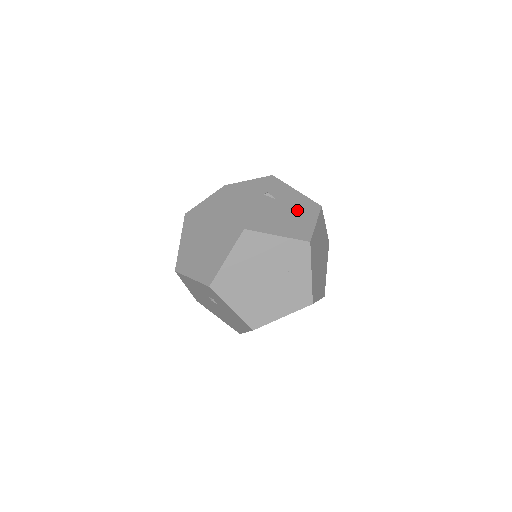
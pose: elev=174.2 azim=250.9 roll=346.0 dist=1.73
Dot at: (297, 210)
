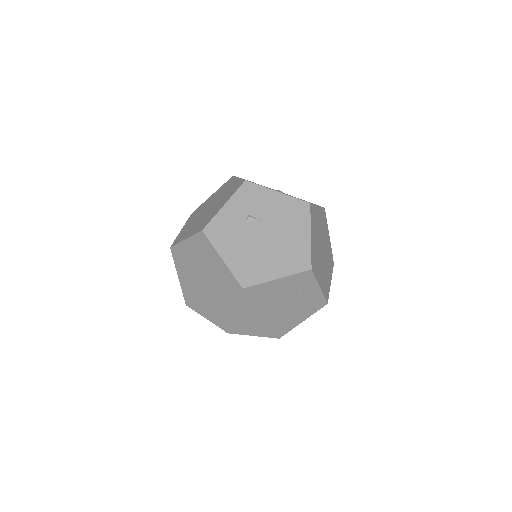
Dot at: (286, 226)
